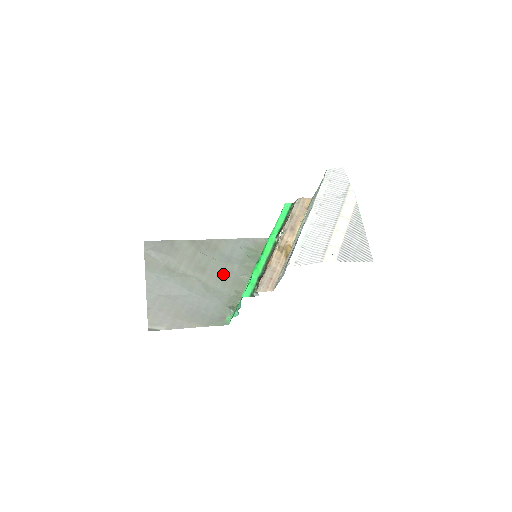
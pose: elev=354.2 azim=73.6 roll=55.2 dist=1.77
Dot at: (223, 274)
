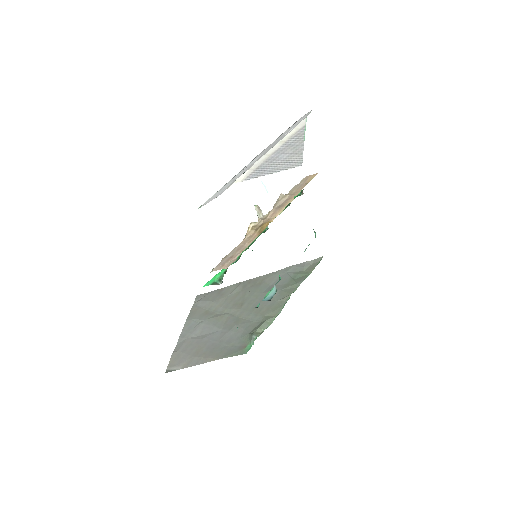
Dot at: occluded
